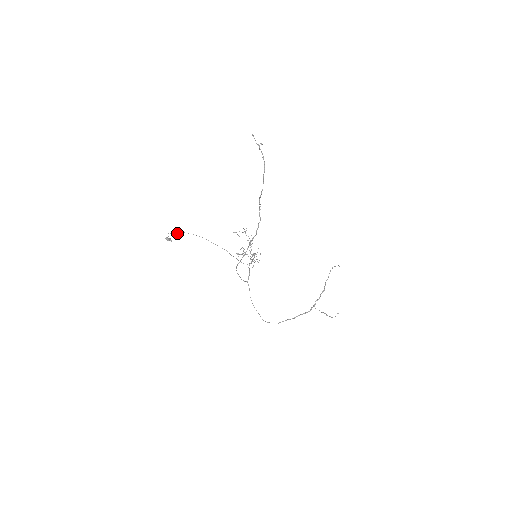
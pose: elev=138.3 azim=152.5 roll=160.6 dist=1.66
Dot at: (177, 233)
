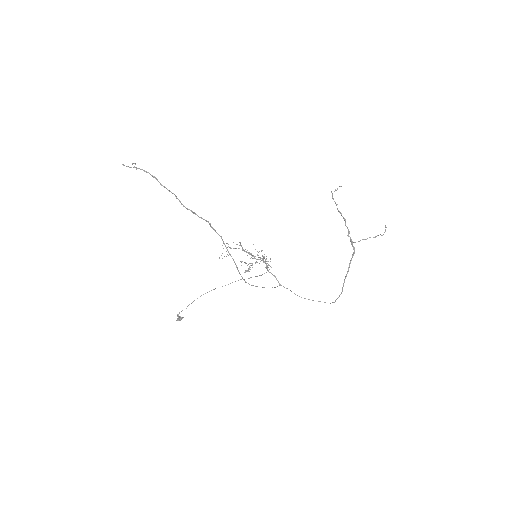
Dot at: occluded
